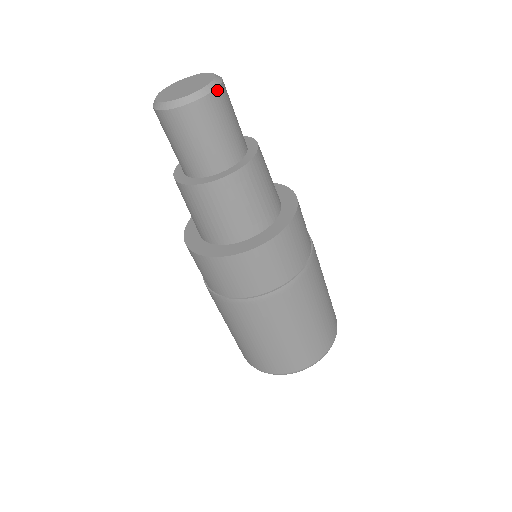
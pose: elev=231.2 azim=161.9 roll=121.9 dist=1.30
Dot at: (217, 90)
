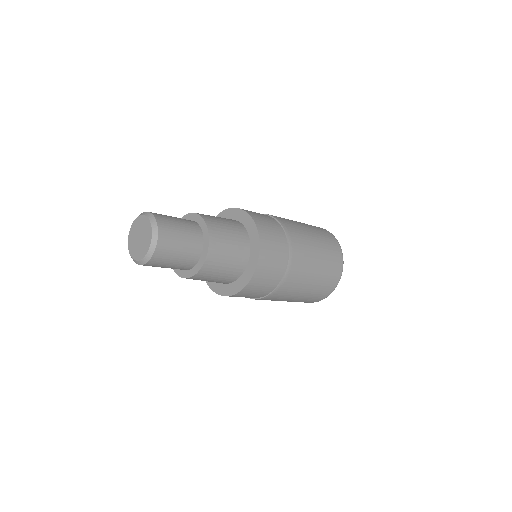
Dot at: (155, 252)
